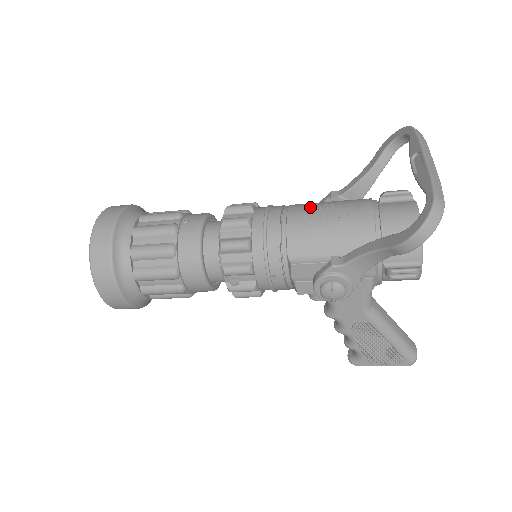
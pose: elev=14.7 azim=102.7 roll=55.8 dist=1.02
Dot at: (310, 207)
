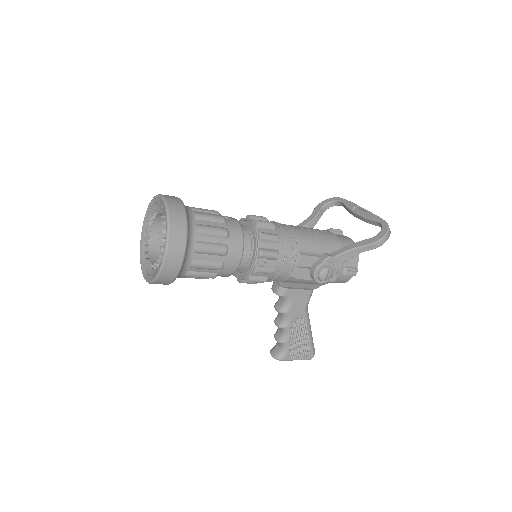
Dot at: occluded
